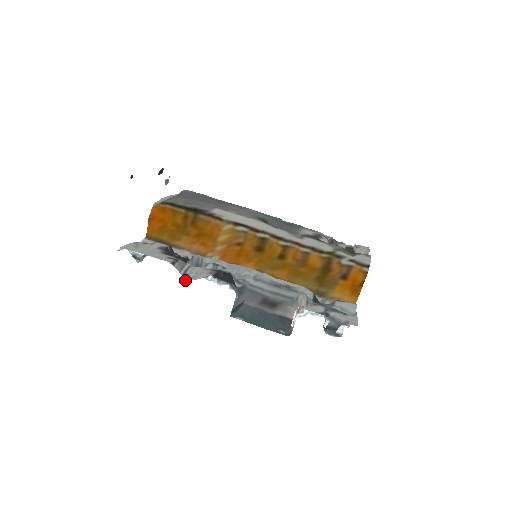
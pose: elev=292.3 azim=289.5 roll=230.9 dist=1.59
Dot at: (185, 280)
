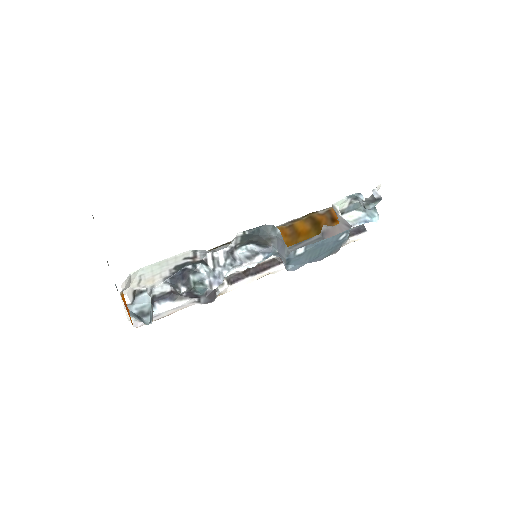
Dot at: (216, 287)
